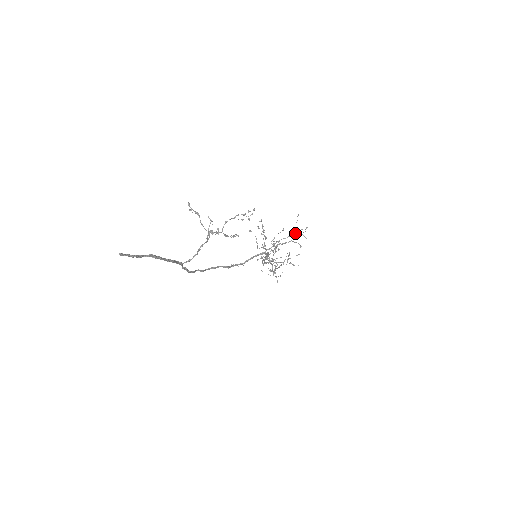
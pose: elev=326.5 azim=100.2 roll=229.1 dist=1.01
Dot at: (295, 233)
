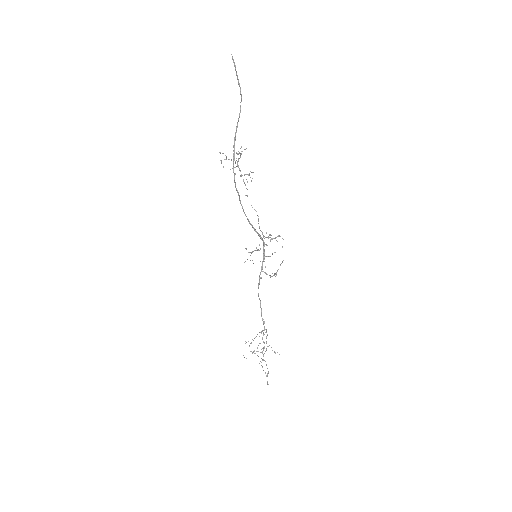
Dot at: occluded
